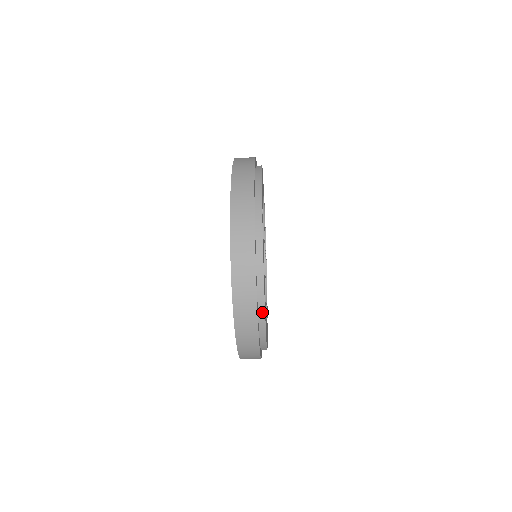
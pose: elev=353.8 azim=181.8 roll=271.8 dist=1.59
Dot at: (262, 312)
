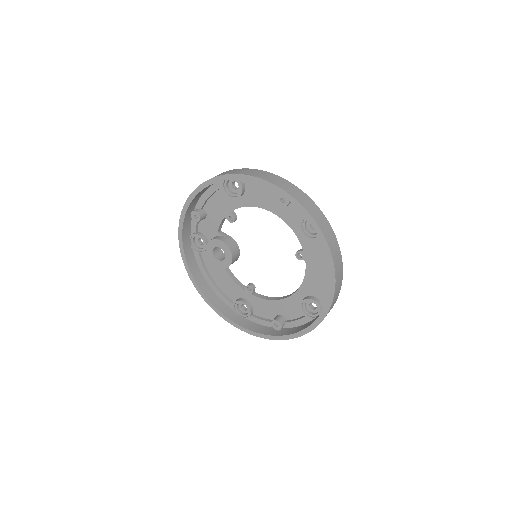
Dot at: occluded
